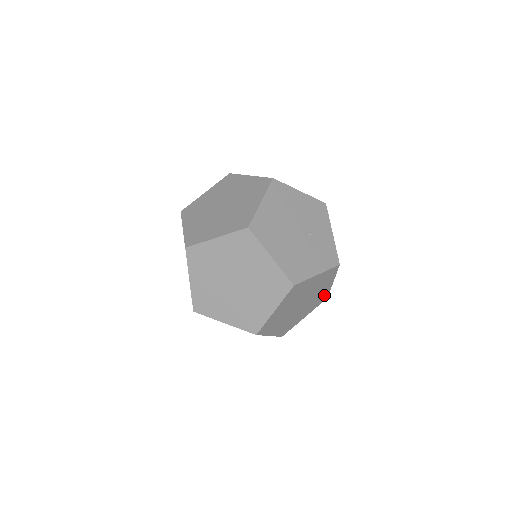
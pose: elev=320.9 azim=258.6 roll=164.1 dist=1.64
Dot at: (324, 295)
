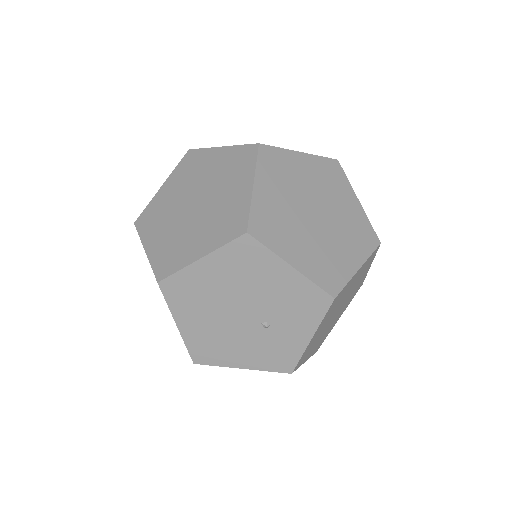
Dot at: occluded
